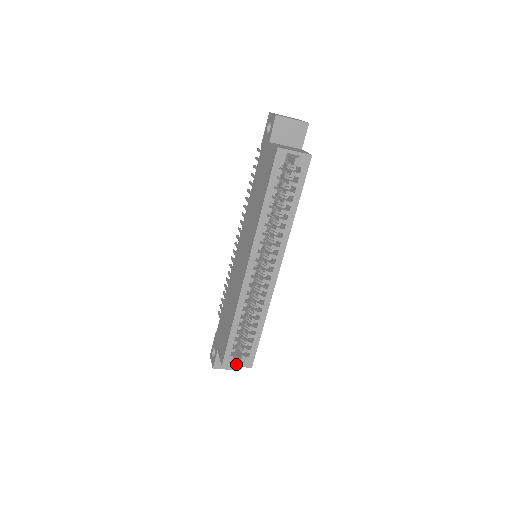
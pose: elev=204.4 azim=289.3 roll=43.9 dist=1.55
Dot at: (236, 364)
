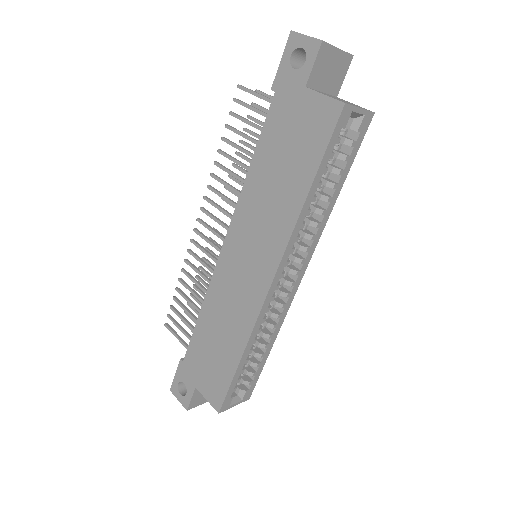
Dot at: (234, 403)
